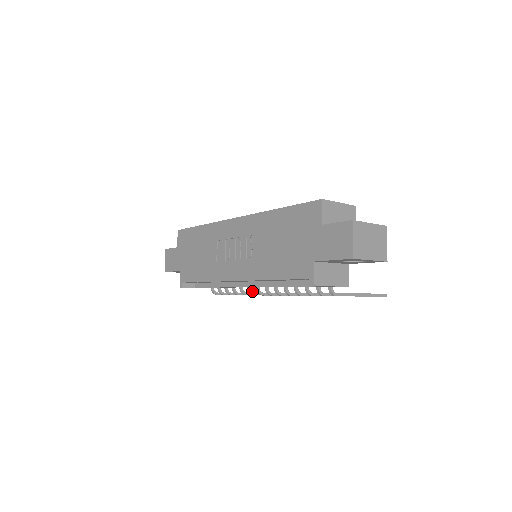
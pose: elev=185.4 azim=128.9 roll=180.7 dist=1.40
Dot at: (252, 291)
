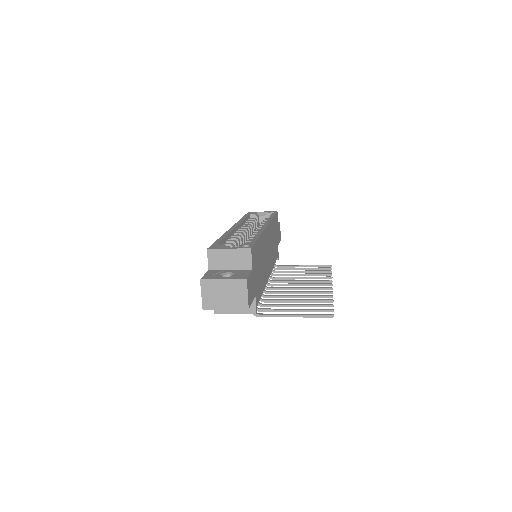
Dot at: (269, 279)
